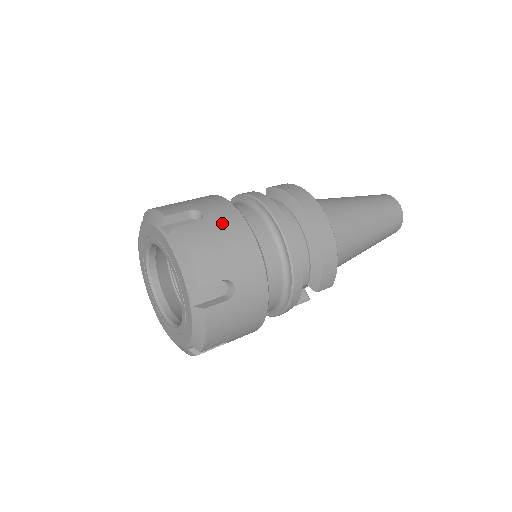
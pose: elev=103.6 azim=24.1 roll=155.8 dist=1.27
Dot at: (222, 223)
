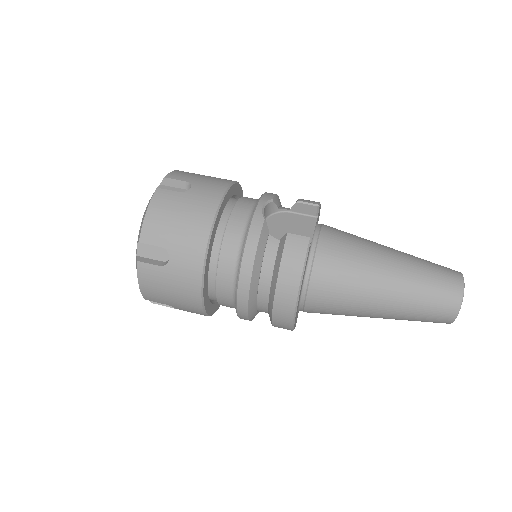
Dot at: (178, 279)
